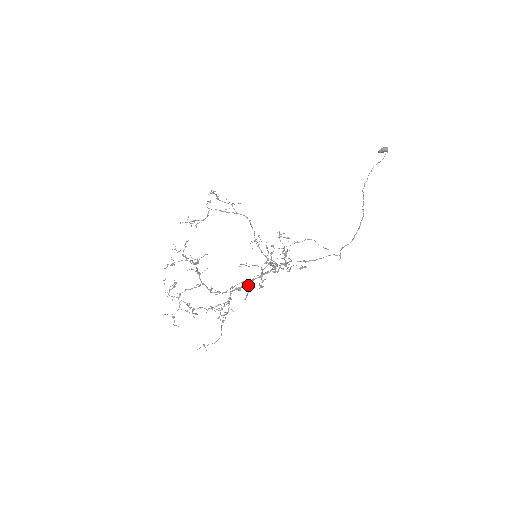
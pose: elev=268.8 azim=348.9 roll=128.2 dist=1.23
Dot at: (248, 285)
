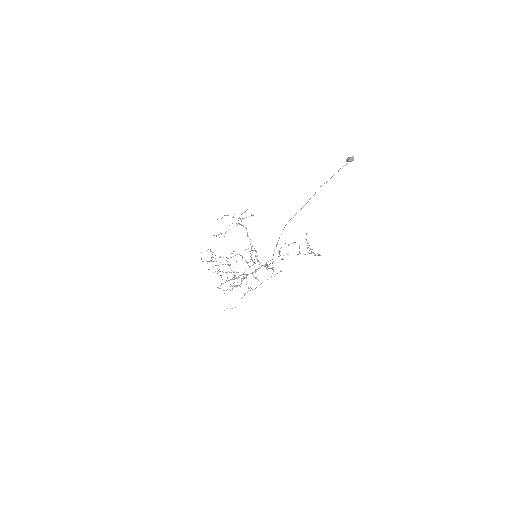
Dot at: occluded
